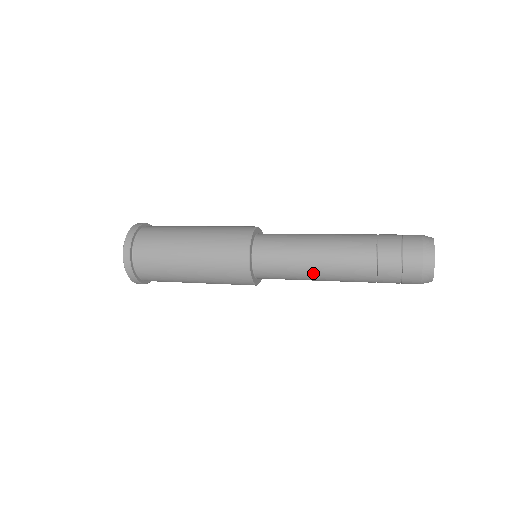
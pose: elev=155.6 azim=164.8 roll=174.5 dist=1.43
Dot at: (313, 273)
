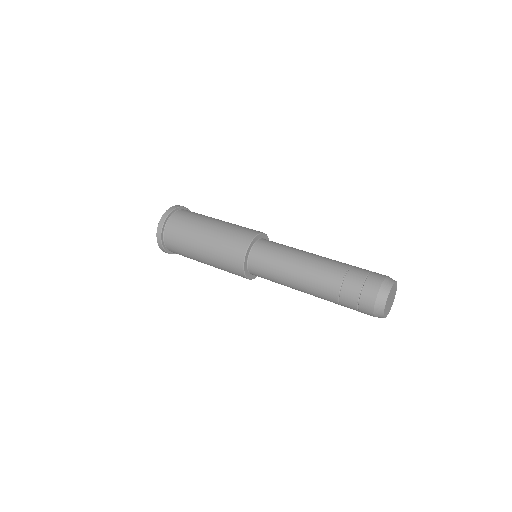
Dot at: (292, 286)
